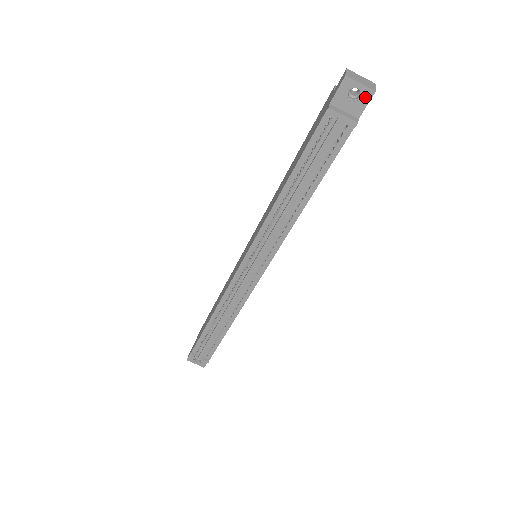
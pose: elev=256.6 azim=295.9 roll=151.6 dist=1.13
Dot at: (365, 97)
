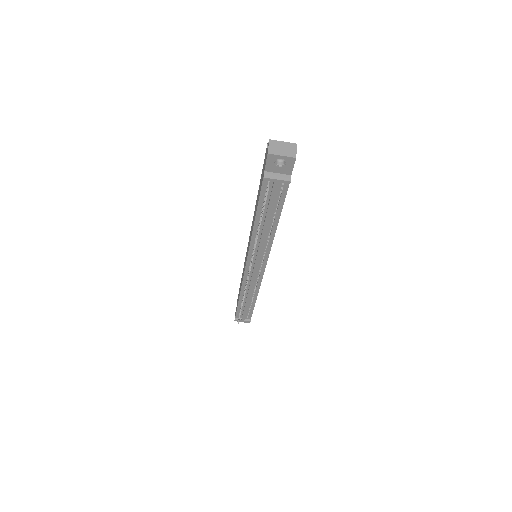
Dot at: (290, 162)
